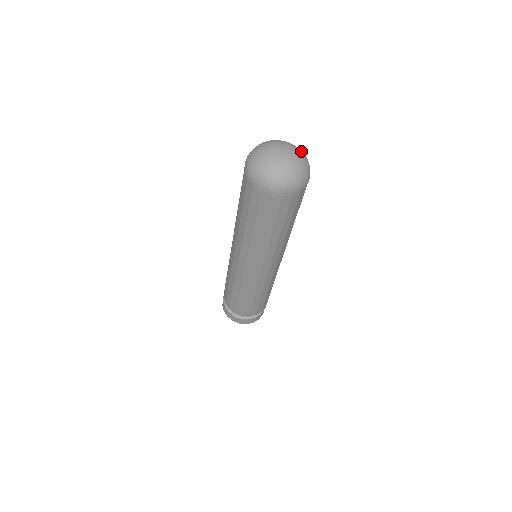
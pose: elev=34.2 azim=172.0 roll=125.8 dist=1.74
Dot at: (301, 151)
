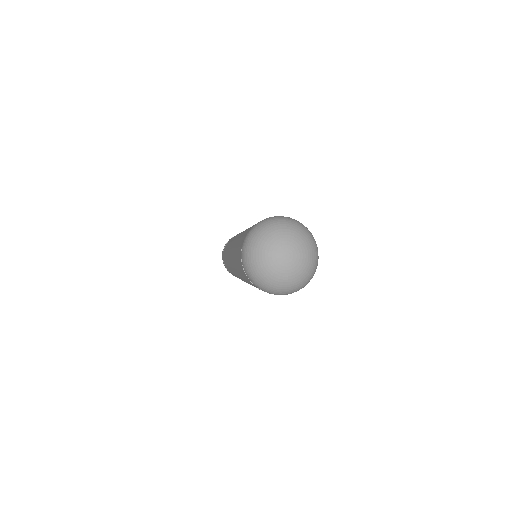
Dot at: (309, 270)
